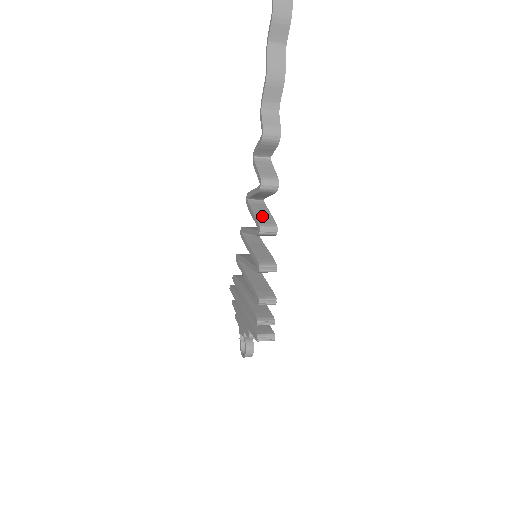
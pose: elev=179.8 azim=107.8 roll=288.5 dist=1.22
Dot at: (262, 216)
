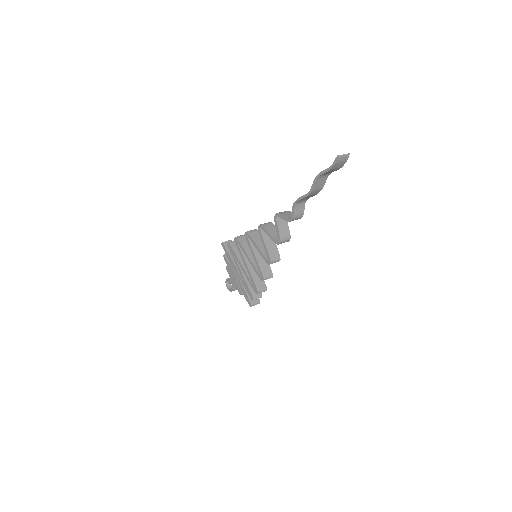
Dot at: (271, 249)
